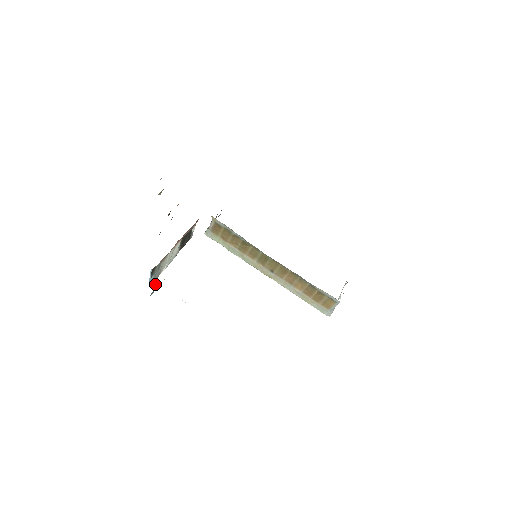
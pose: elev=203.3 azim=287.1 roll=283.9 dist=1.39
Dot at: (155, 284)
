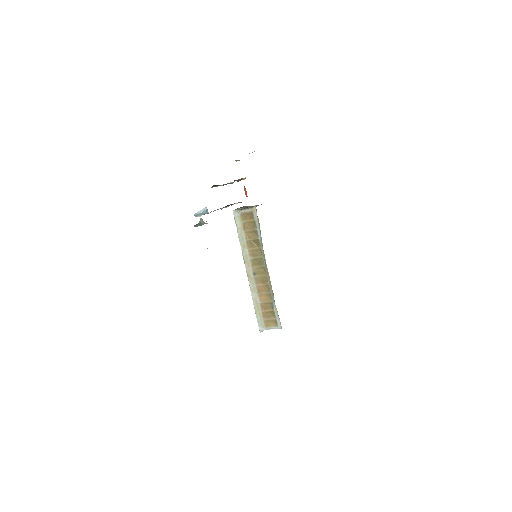
Dot at: (201, 220)
